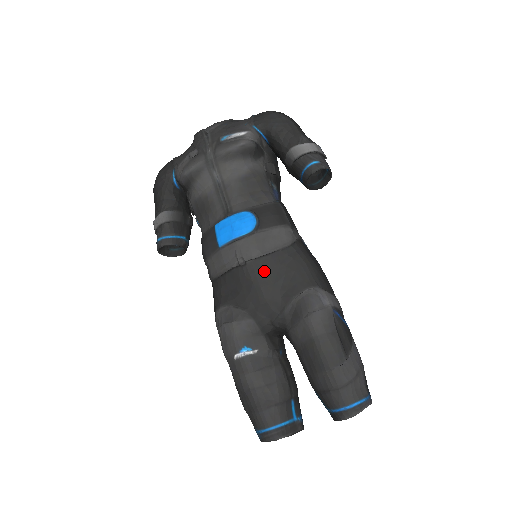
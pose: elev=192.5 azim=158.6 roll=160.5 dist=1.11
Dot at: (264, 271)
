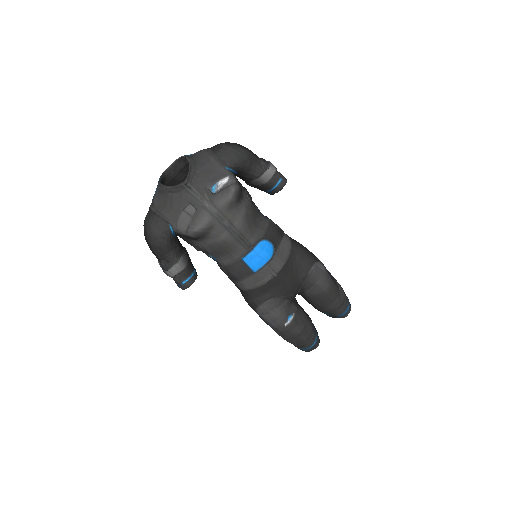
Dot at: (287, 271)
